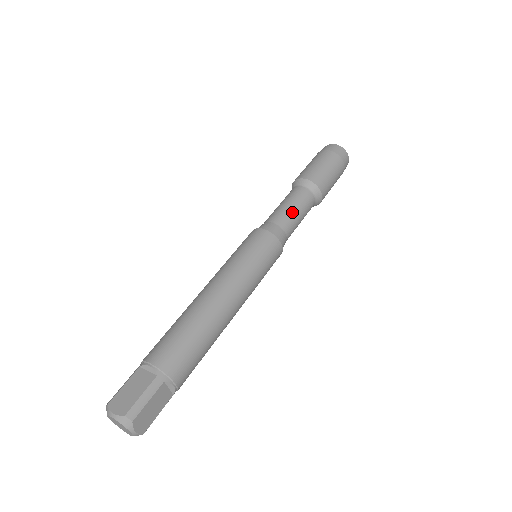
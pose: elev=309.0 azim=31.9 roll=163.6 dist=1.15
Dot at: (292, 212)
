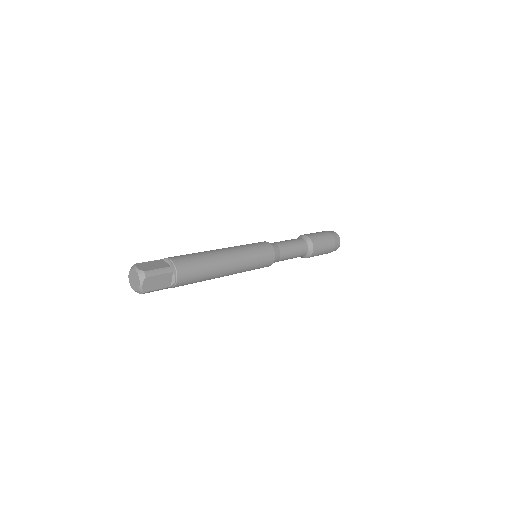
Dot at: (290, 247)
